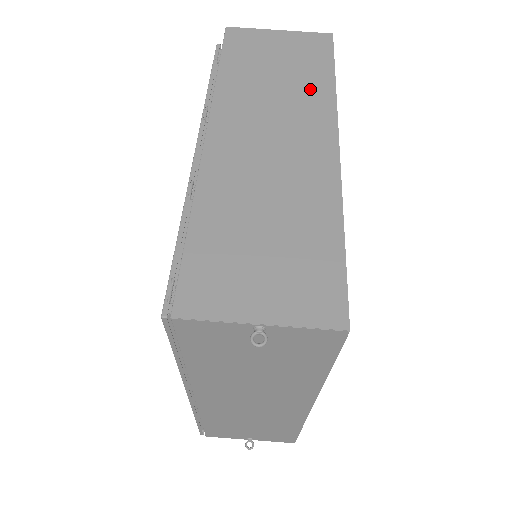
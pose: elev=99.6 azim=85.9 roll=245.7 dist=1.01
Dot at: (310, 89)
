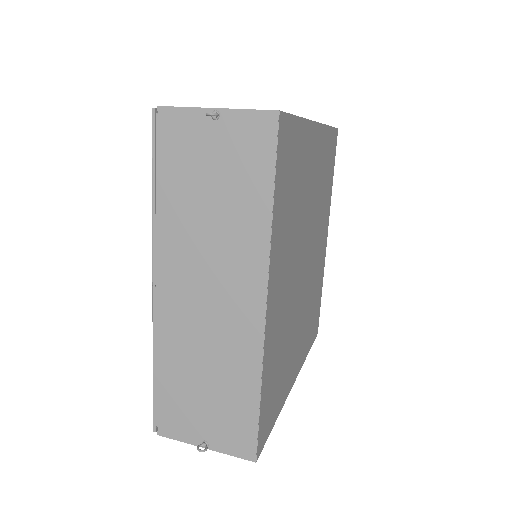
Dot at: occluded
